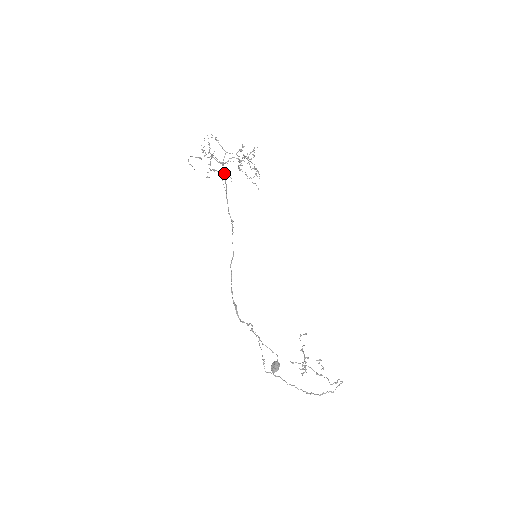
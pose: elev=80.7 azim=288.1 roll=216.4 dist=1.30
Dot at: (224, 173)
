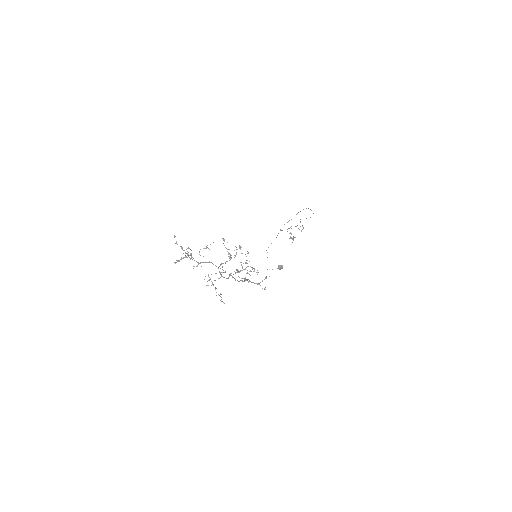
Dot at: occluded
